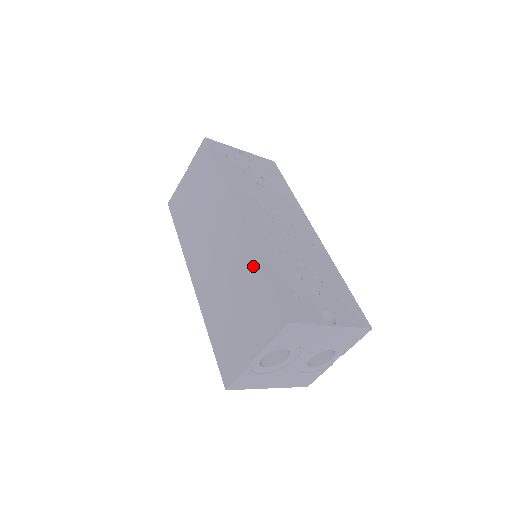
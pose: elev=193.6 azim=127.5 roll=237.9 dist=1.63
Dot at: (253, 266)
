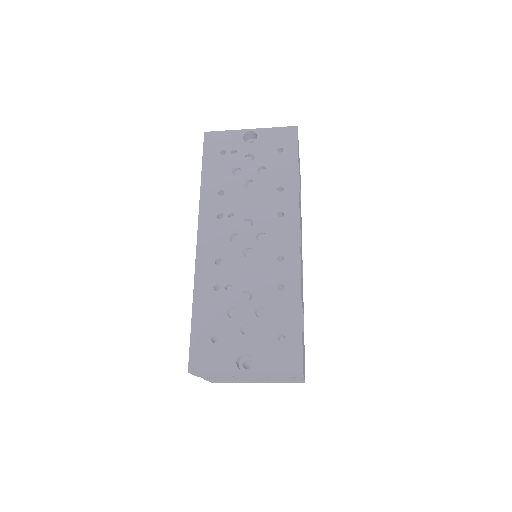
Dot at: occluded
